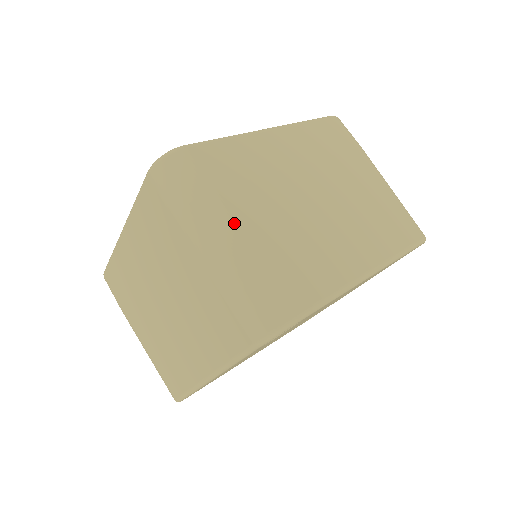
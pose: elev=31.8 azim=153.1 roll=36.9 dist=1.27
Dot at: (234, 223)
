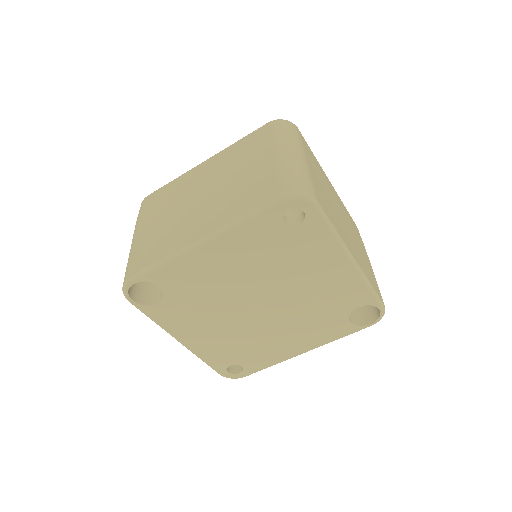
Dot at: (138, 230)
